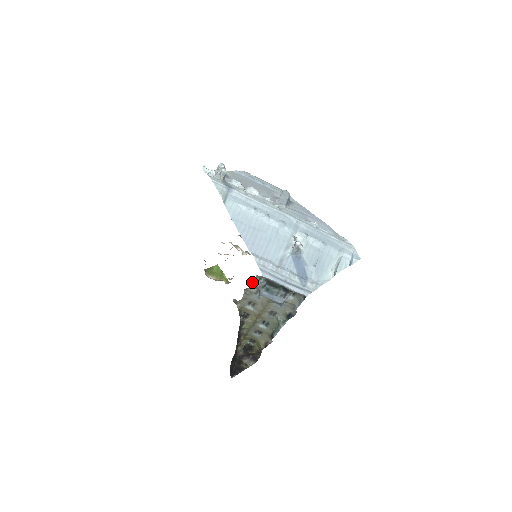
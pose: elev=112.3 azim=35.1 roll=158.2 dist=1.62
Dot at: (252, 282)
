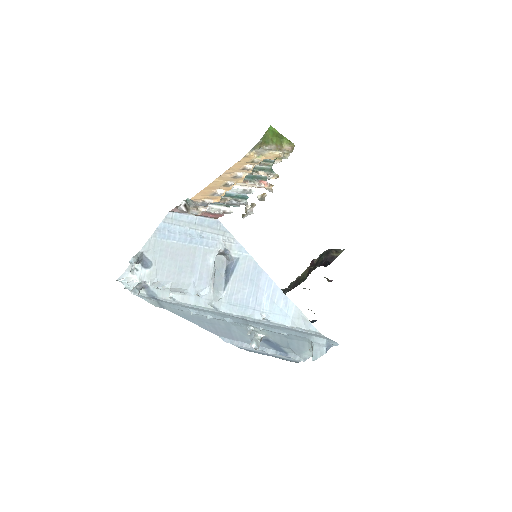
Dot at: occluded
